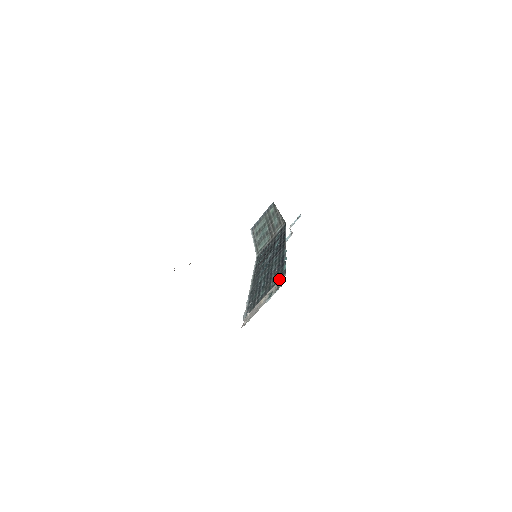
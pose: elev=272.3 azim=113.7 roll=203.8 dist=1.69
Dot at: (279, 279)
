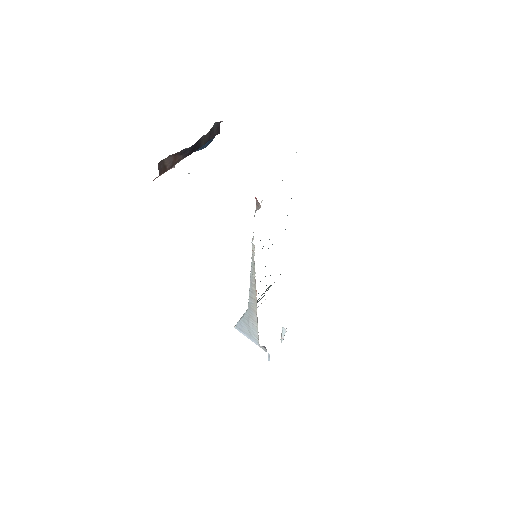
Dot at: occluded
